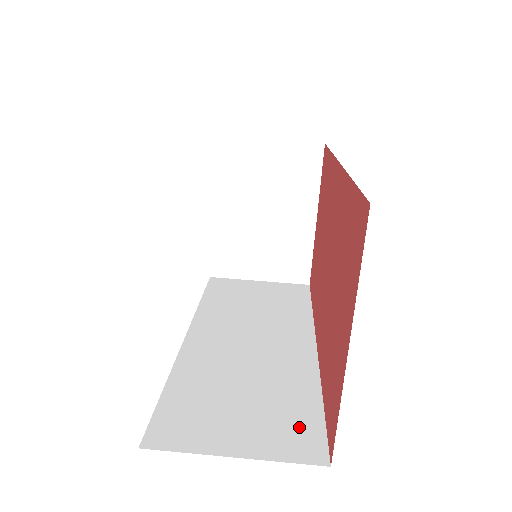
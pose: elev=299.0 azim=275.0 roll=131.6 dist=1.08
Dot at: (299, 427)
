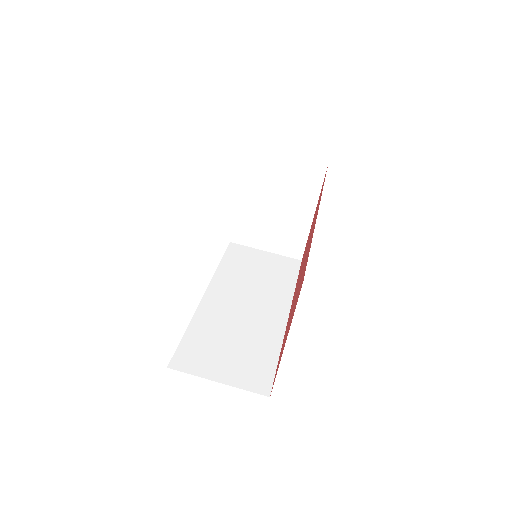
Dot at: (259, 371)
